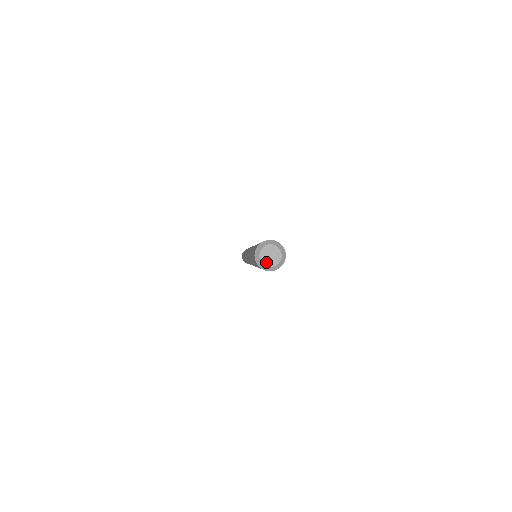
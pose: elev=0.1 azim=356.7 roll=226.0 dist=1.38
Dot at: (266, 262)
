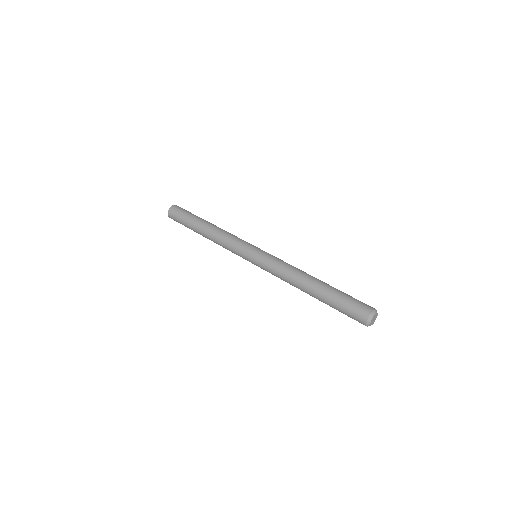
Dot at: (371, 323)
